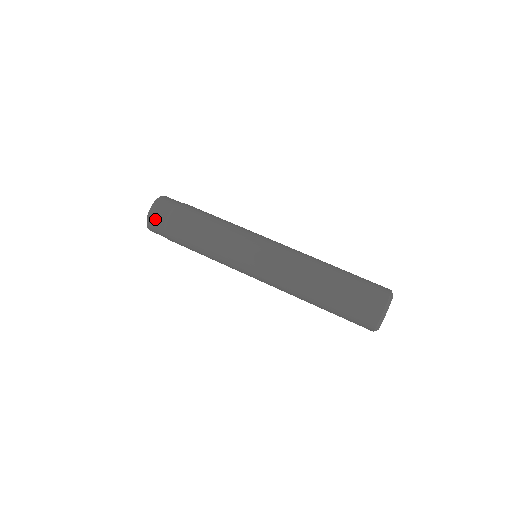
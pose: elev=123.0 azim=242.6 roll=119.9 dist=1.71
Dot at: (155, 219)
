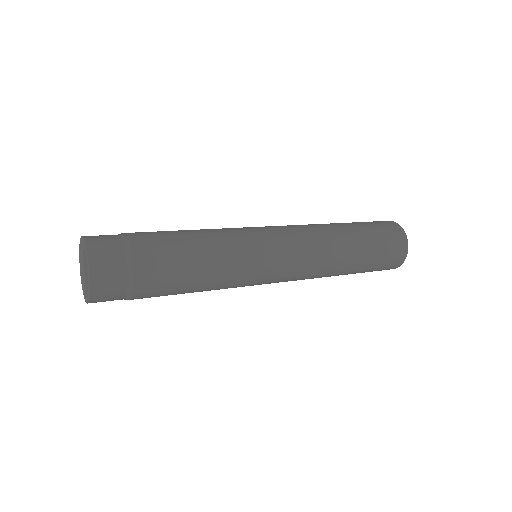
Dot at: (100, 237)
